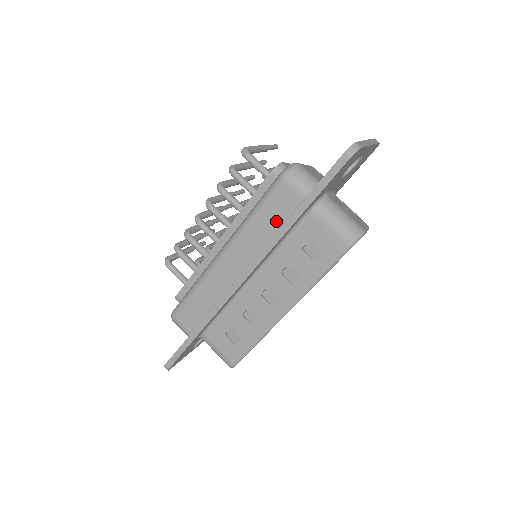
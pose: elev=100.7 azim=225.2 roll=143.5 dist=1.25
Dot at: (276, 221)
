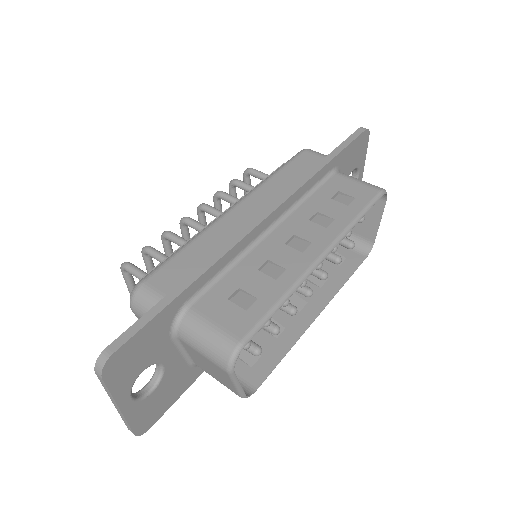
Dot at: (301, 174)
